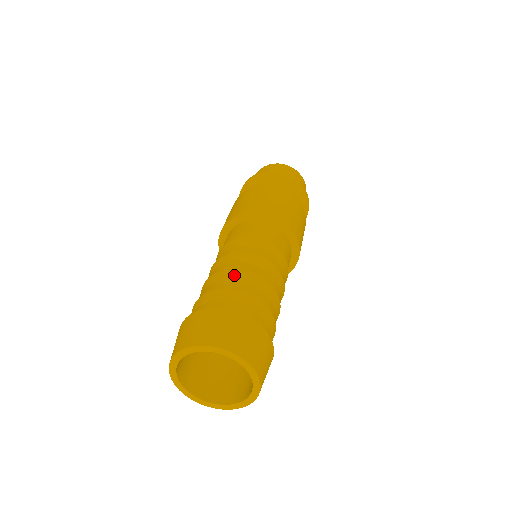
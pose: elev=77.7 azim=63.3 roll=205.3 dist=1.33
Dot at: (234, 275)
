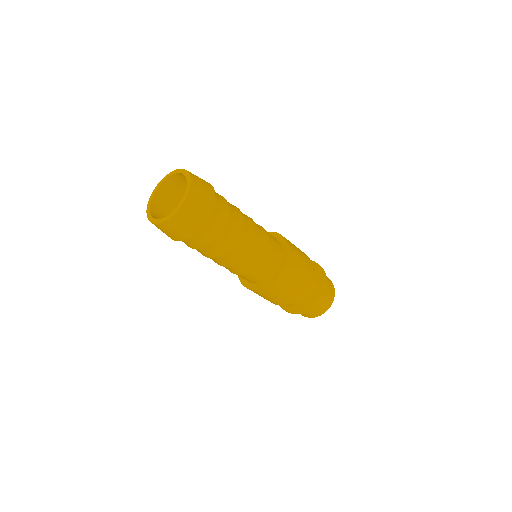
Dot at: (233, 205)
